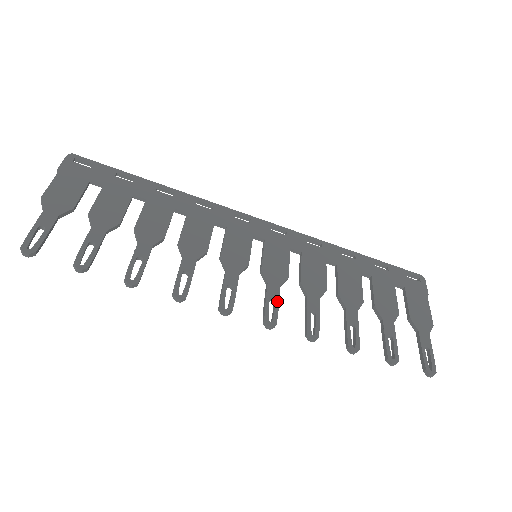
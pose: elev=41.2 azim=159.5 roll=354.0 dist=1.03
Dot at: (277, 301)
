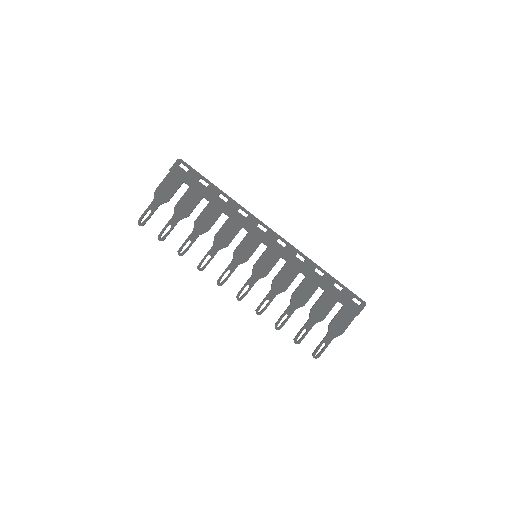
Dot at: (250, 288)
